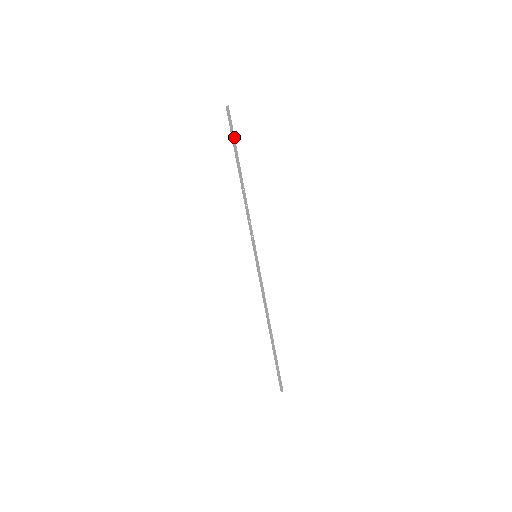
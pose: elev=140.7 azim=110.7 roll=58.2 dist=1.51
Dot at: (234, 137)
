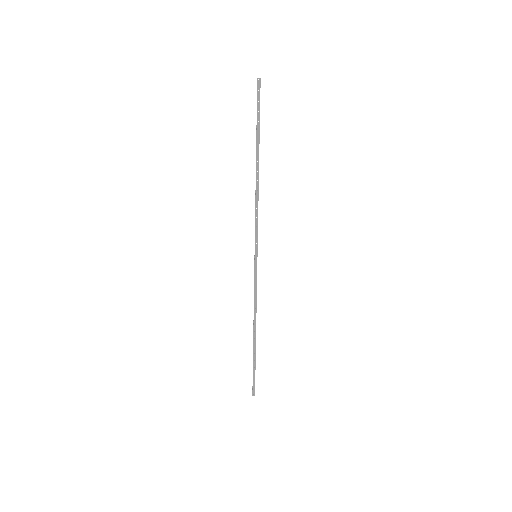
Dot at: (259, 118)
